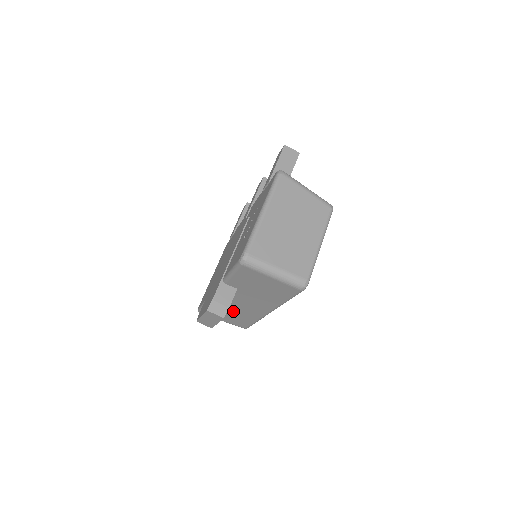
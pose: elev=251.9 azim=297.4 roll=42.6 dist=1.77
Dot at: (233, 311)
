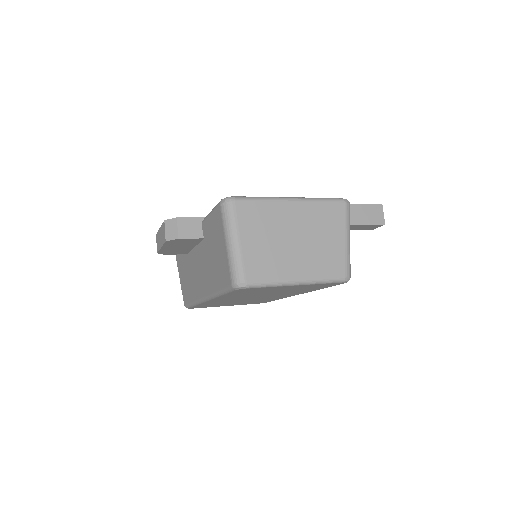
Dot at: (190, 271)
